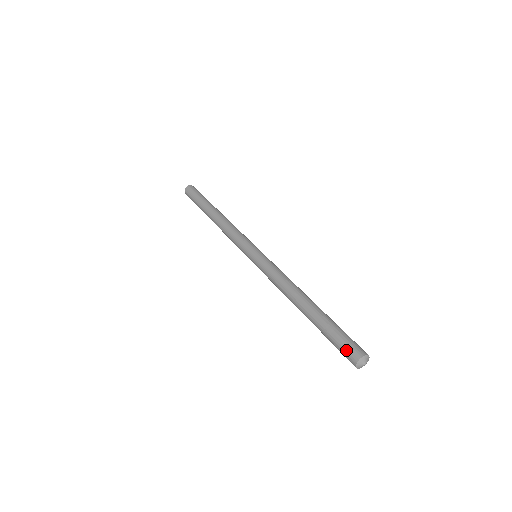
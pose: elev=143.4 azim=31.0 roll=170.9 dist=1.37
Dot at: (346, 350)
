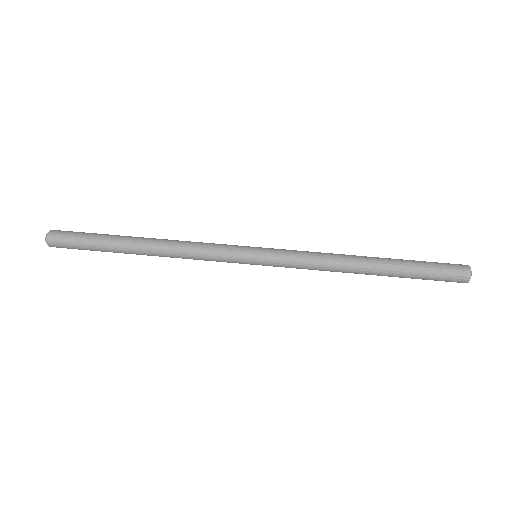
Dot at: (452, 278)
